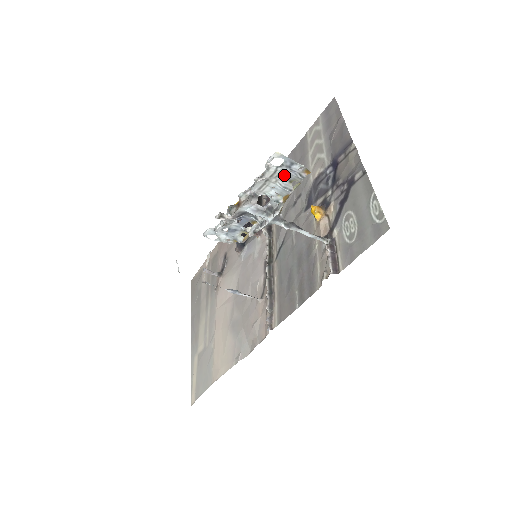
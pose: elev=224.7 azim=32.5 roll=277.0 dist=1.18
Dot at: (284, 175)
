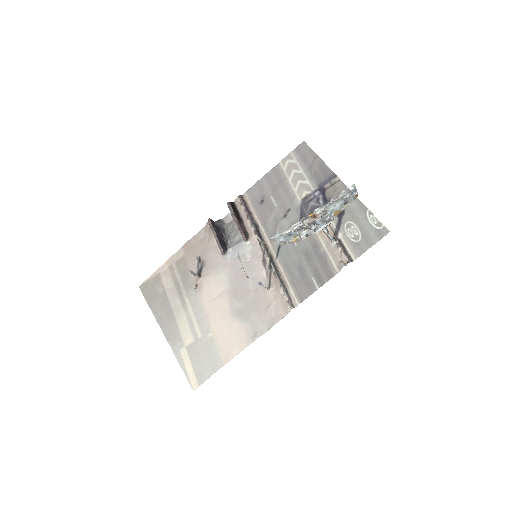
Dot at: (346, 198)
